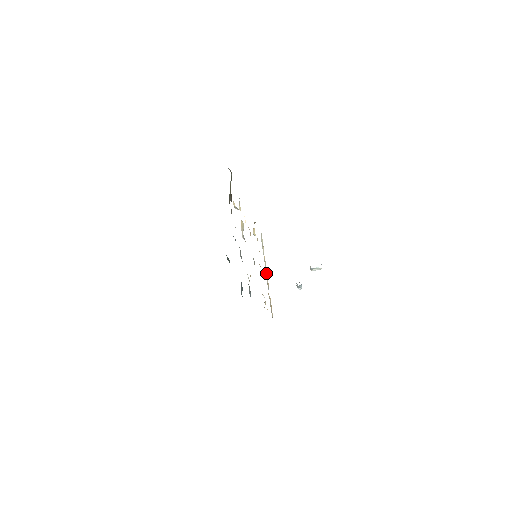
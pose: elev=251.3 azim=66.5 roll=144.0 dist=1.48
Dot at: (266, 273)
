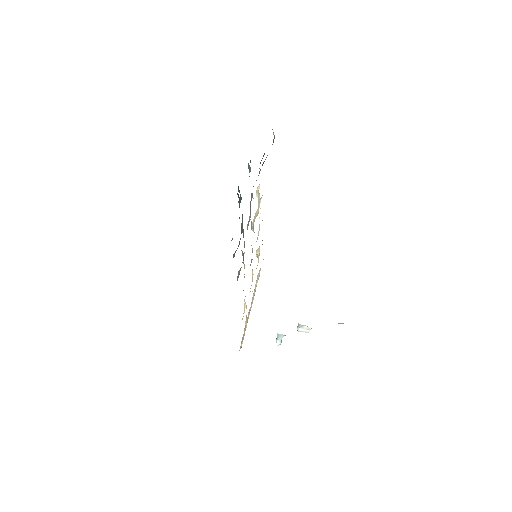
Dot at: (251, 305)
